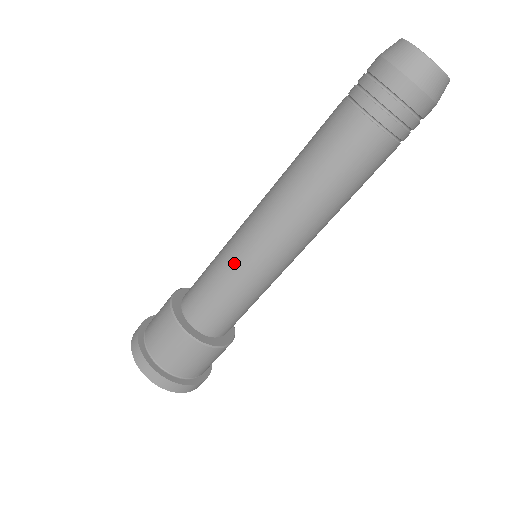
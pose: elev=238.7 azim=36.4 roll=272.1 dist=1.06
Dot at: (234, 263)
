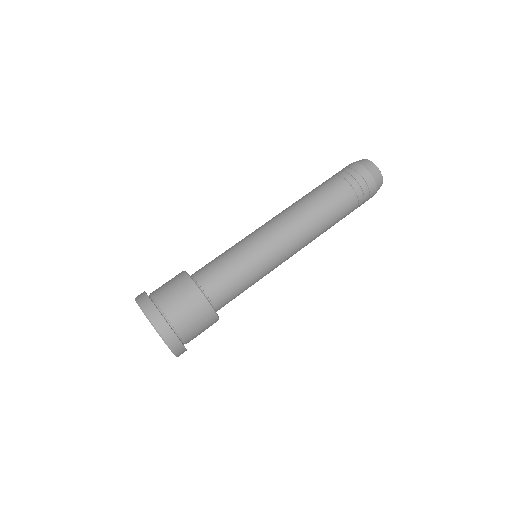
Dot at: (240, 241)
